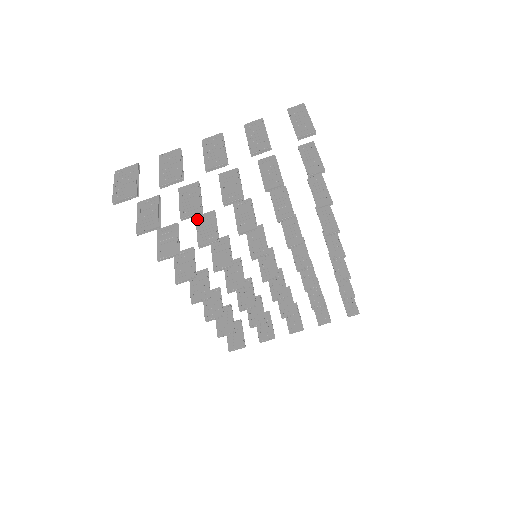
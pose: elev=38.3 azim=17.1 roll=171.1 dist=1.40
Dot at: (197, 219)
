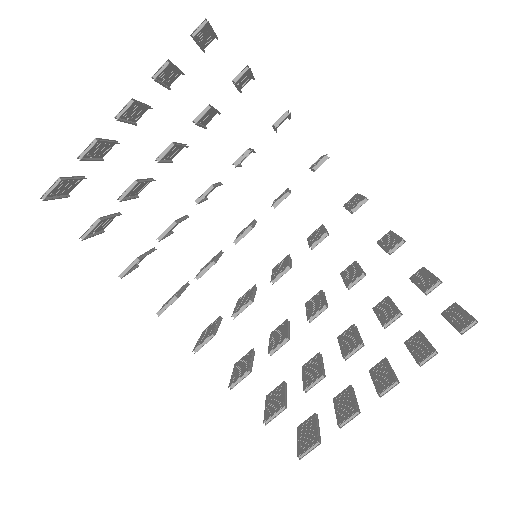
Dot at: (170, 230)
